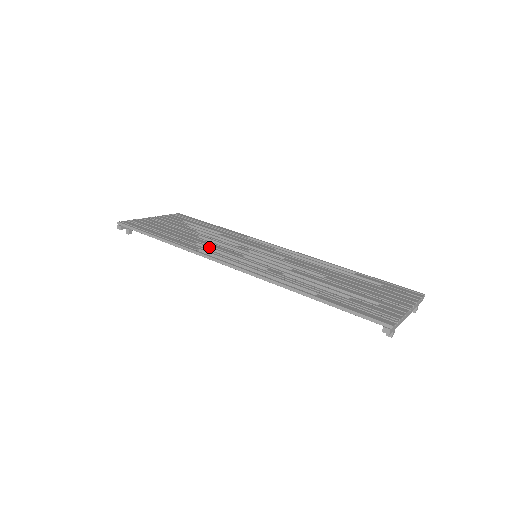
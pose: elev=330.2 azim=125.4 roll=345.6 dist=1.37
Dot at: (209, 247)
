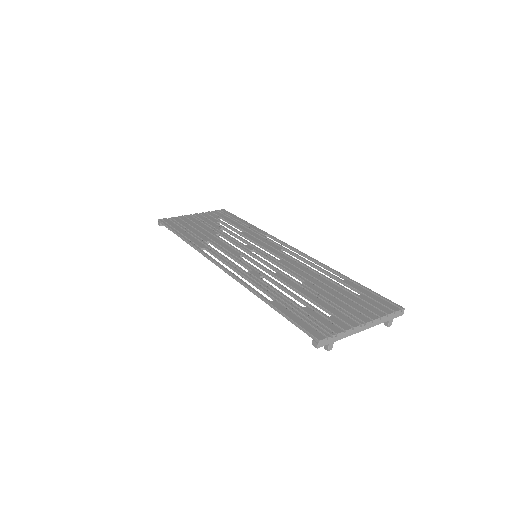
Dot at: (216, 246)
